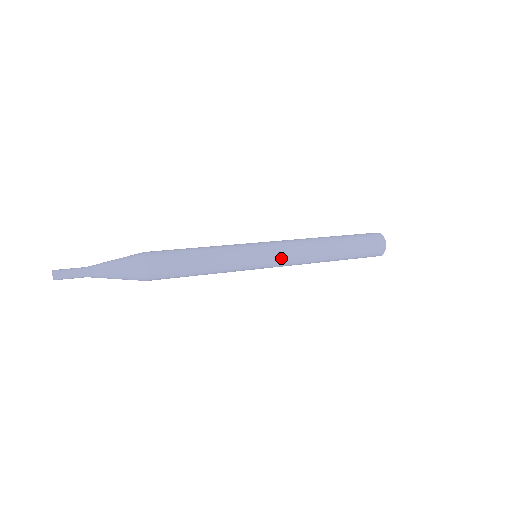
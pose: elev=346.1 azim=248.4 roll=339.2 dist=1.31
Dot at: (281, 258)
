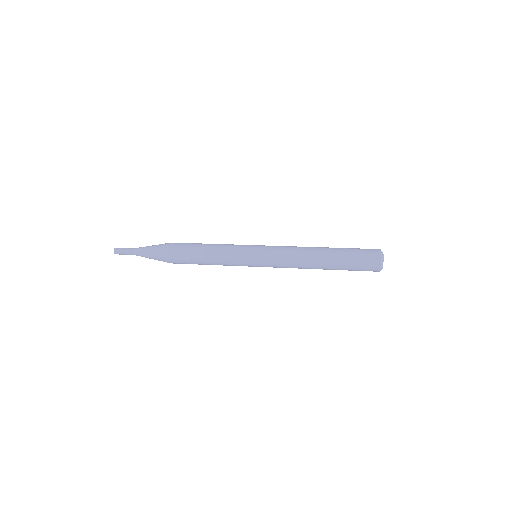
Dot at: (272, 263)
